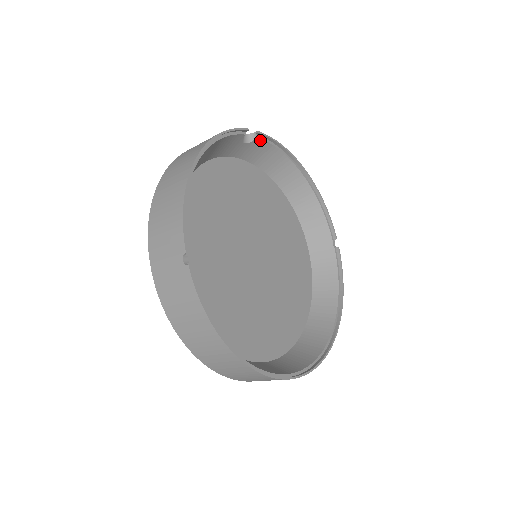
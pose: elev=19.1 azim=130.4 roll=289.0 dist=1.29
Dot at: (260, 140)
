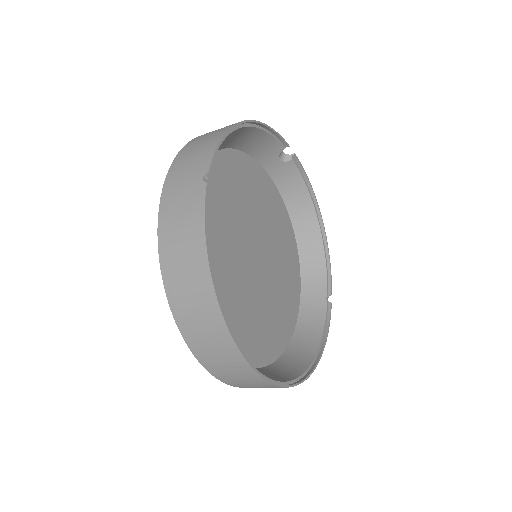
Dot at: (294, 165)
